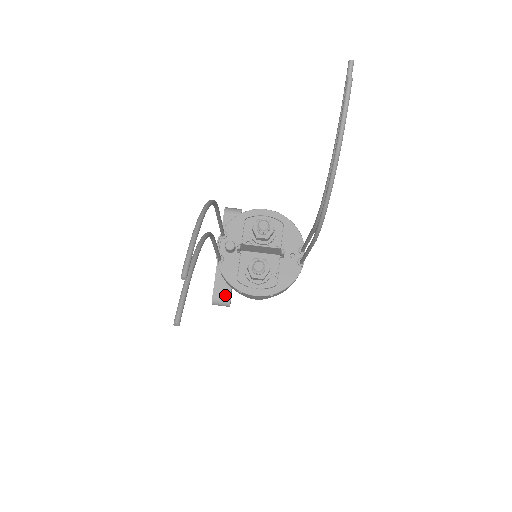
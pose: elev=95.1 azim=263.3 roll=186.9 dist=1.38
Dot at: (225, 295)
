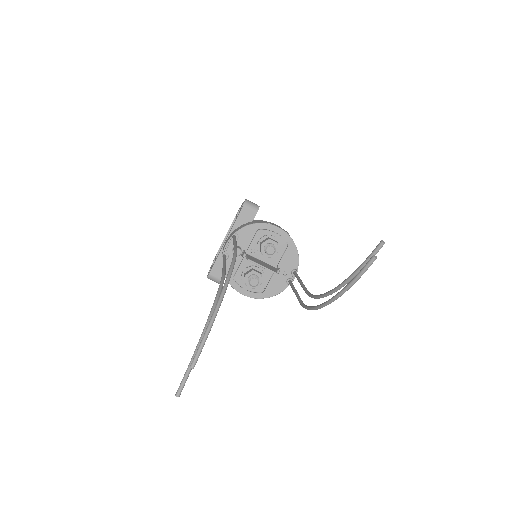
Dot at: (220, 276)
